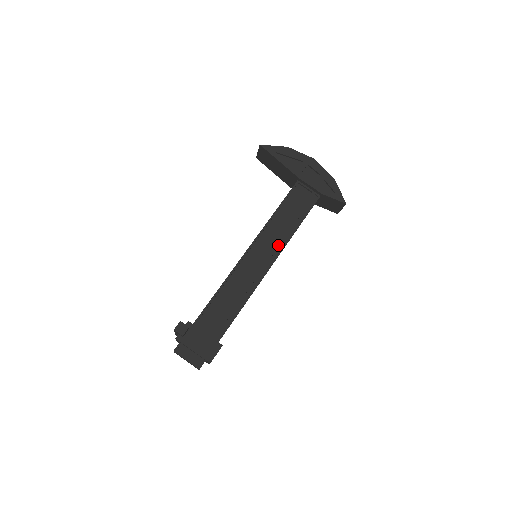
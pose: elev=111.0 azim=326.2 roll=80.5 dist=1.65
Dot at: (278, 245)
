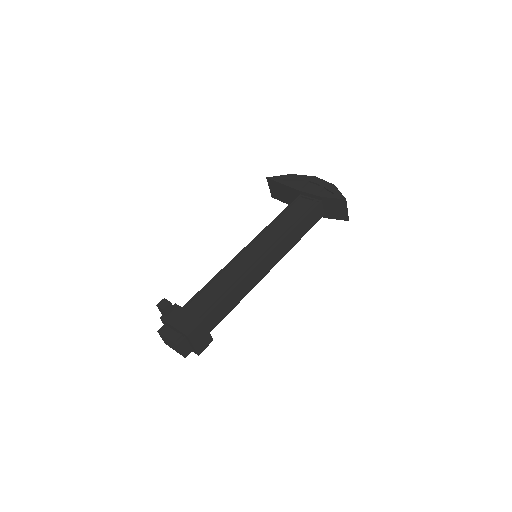
Dot at: (275, 240)
